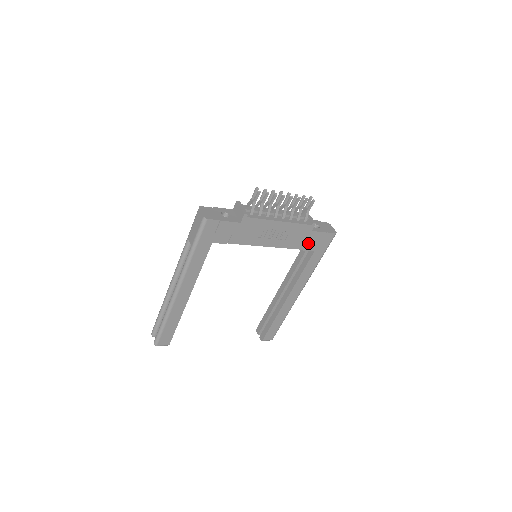
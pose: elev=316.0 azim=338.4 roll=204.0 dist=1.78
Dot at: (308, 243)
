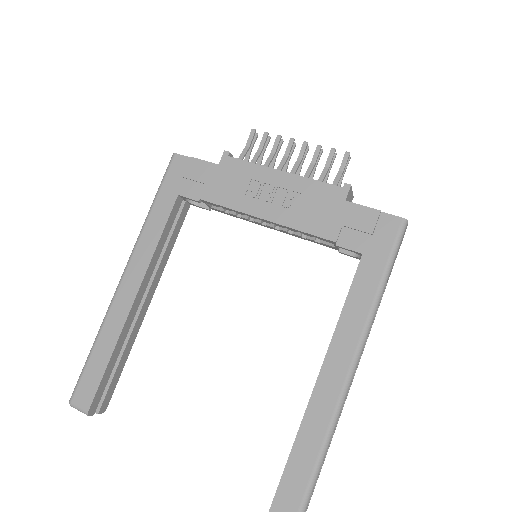
Dot at: (344, 230)
